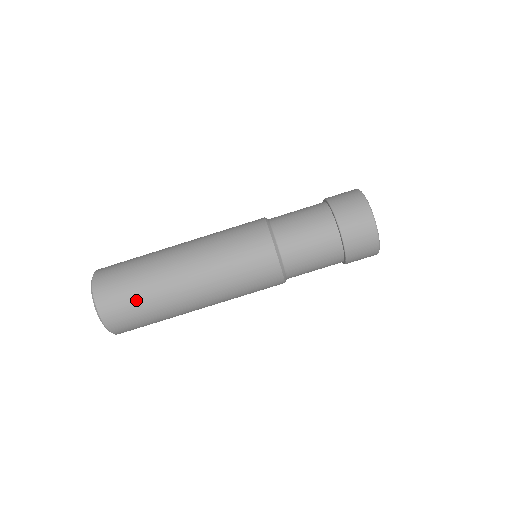
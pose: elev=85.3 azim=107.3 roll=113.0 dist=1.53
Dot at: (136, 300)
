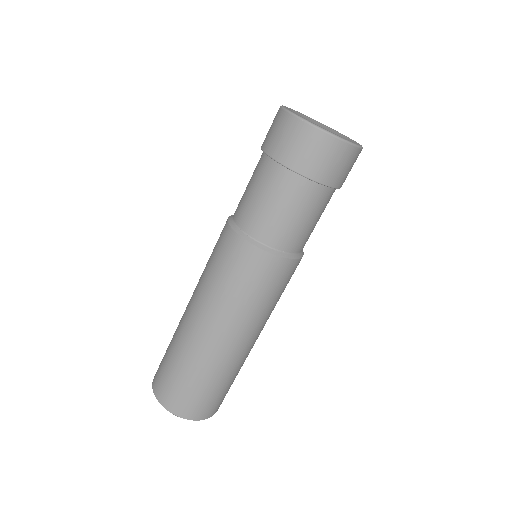
Dot at: (179, 376)
